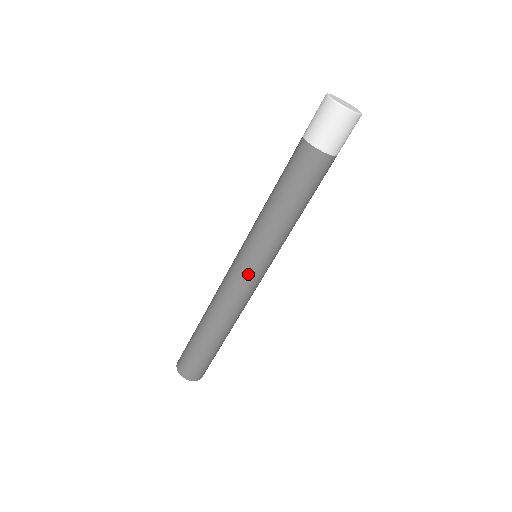
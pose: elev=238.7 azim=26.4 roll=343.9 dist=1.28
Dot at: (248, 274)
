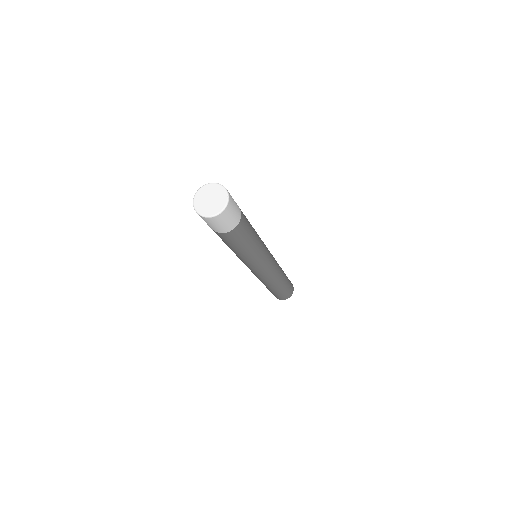
Dot at: occluded
